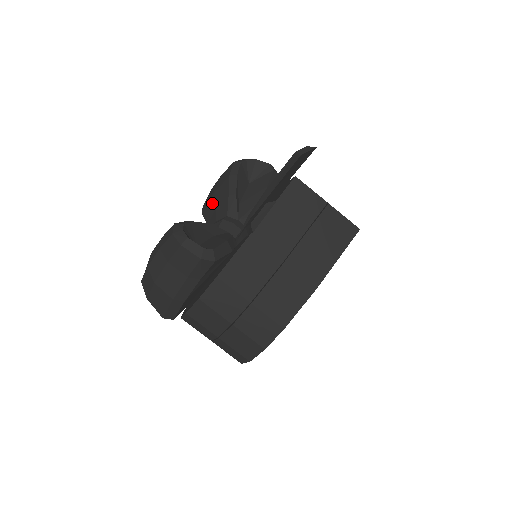
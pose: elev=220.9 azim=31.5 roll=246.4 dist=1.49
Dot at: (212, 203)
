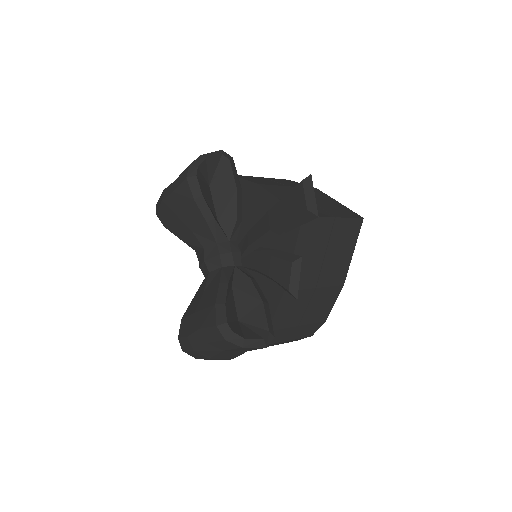
Dot at: (181, 224)
